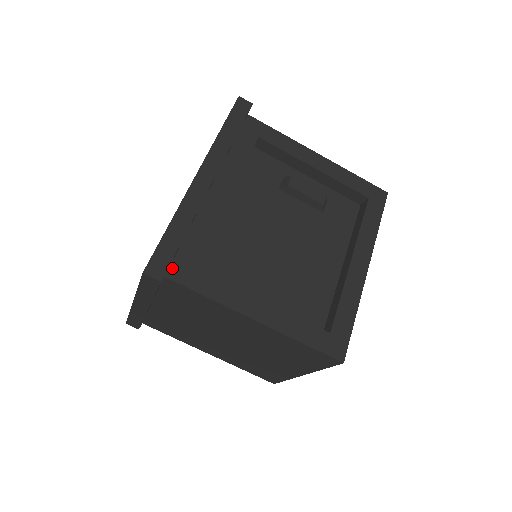
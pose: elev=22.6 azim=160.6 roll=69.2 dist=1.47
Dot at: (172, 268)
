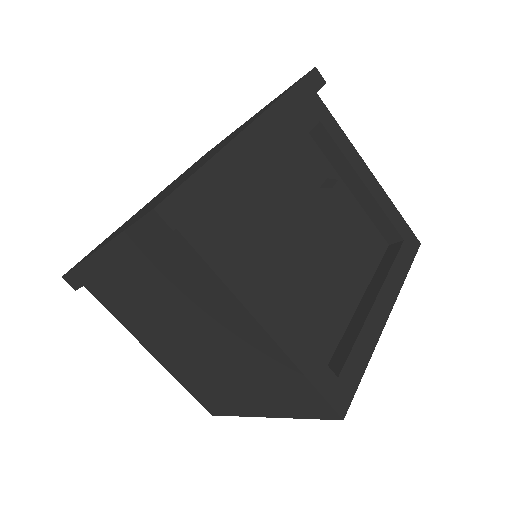
Dot at: (188, 221)
